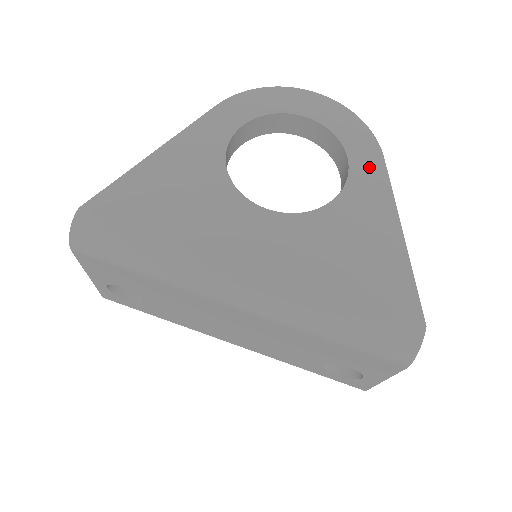
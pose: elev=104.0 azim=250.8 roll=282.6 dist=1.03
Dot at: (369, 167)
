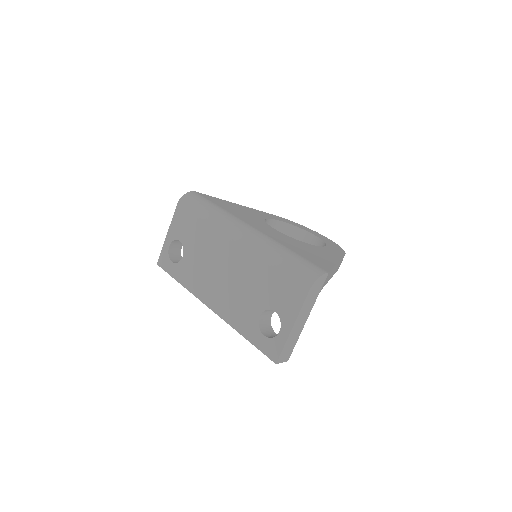
Dot at: (335, 251)
